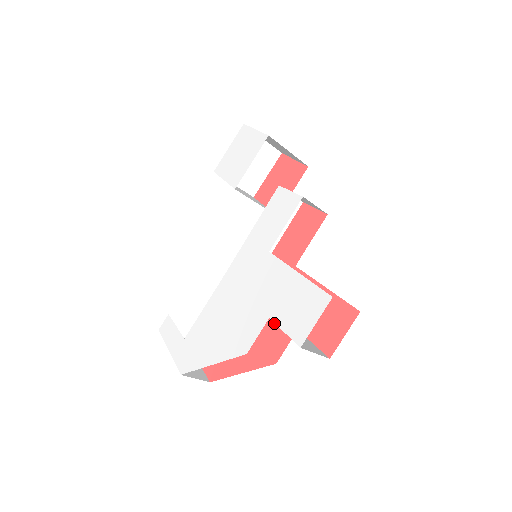
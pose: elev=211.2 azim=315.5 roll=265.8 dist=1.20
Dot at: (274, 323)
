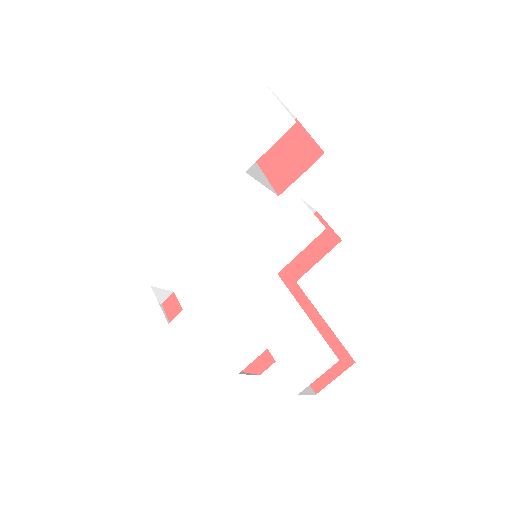
Dot at: occluded
